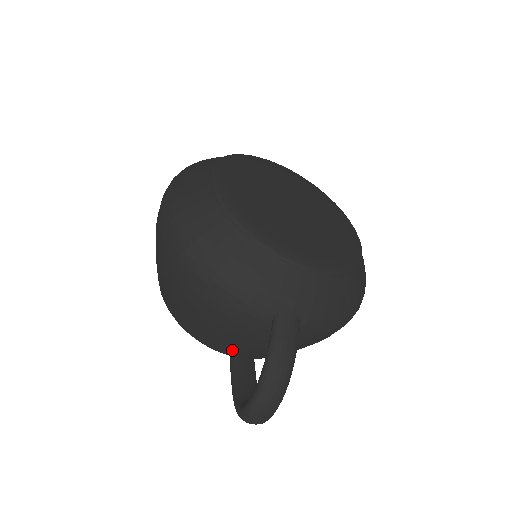
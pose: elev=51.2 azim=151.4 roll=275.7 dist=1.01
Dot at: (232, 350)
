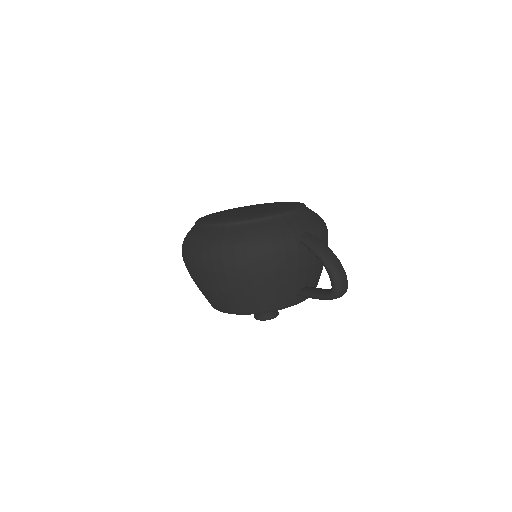
Dot at: (297, 292)
